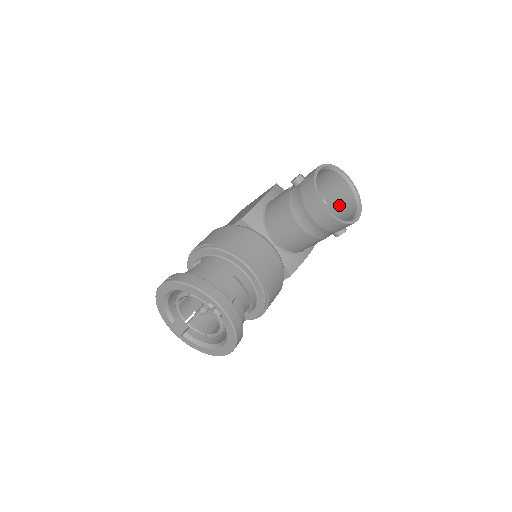
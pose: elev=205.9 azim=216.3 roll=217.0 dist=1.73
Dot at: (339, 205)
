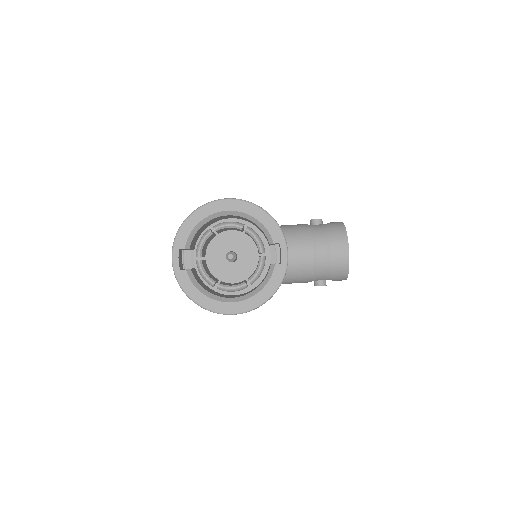
Dot at: occluded
